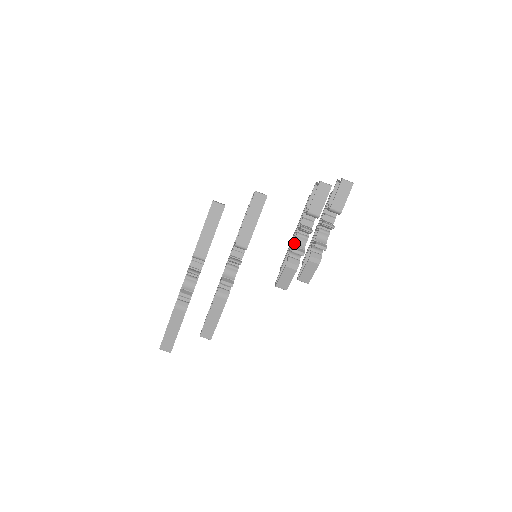
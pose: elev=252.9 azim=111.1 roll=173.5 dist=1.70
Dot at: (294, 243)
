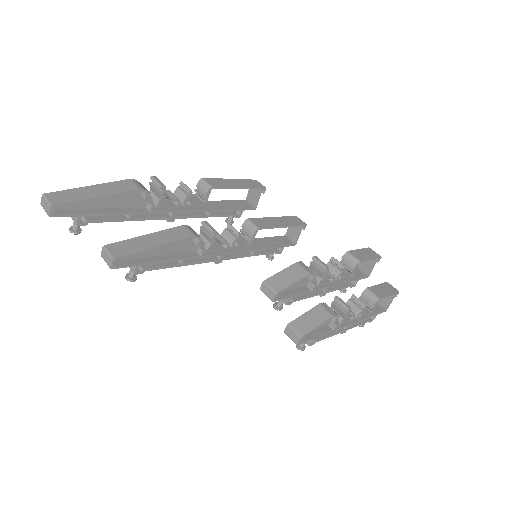
Dot at: occluded
